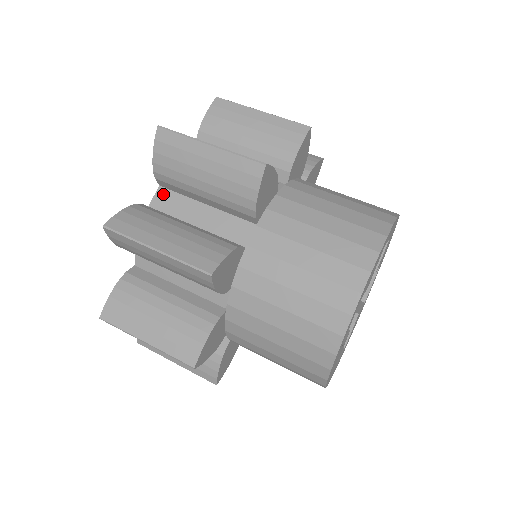
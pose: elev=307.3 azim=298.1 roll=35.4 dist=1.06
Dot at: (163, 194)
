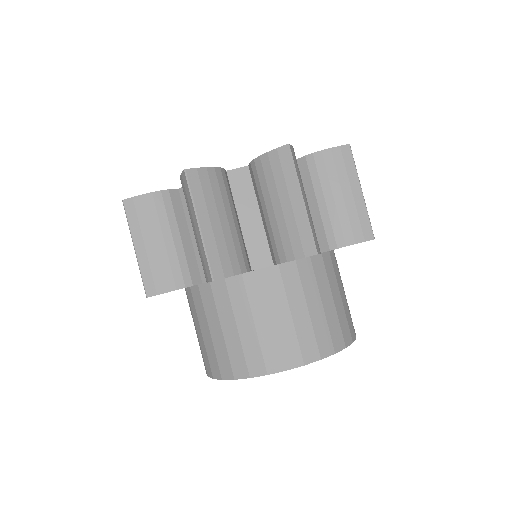
Dot at: occluded
